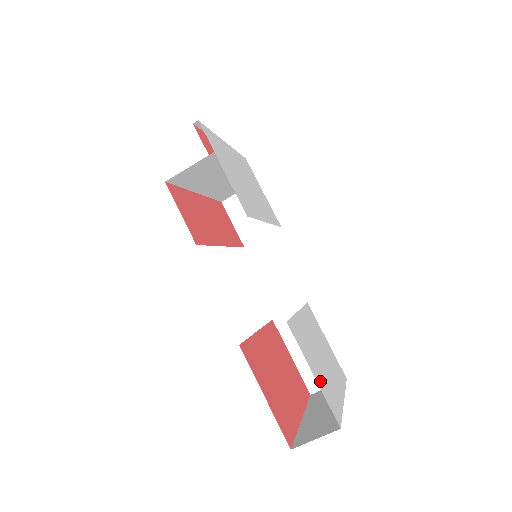
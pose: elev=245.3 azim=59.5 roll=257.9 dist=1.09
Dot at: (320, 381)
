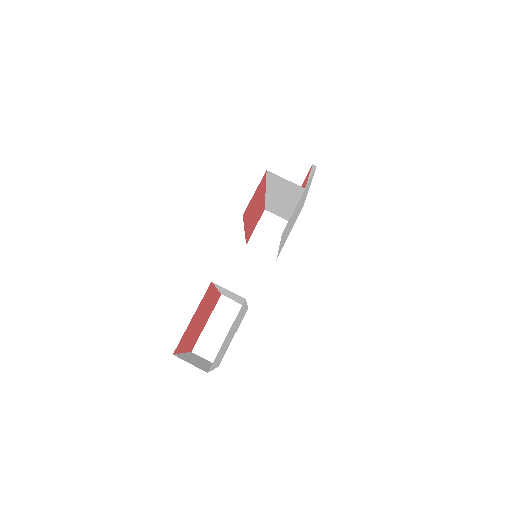
Dot at: occluded
